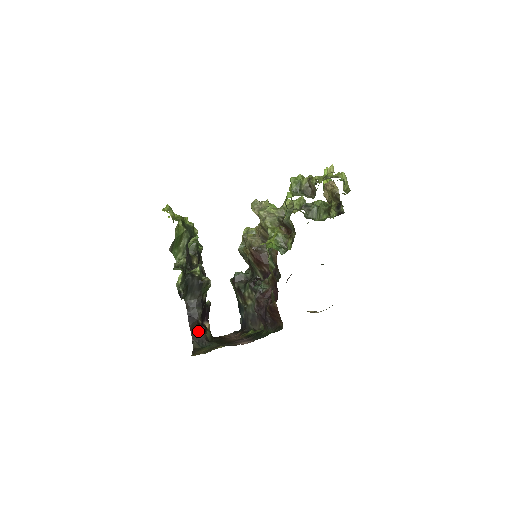
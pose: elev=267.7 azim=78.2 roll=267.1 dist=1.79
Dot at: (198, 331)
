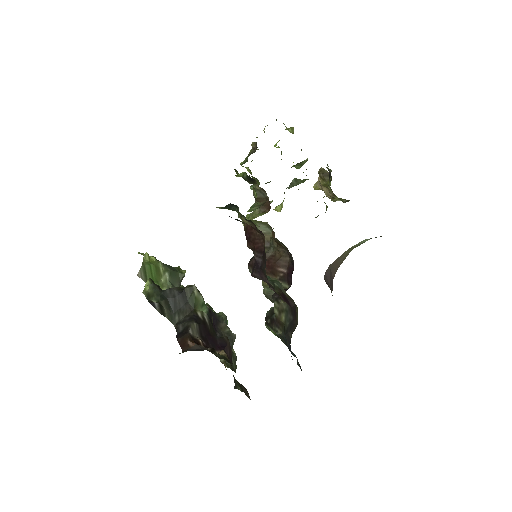
Dot at: (193, 345)
